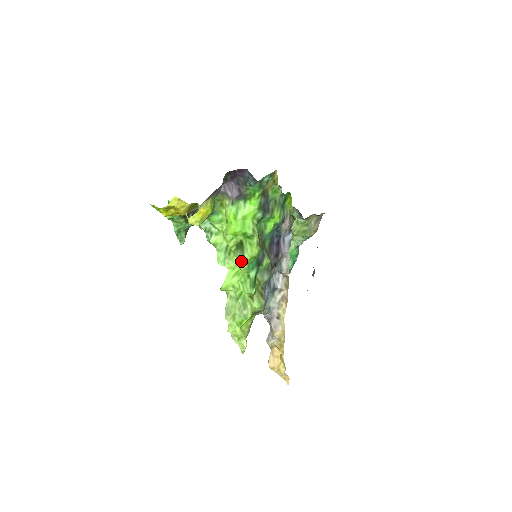
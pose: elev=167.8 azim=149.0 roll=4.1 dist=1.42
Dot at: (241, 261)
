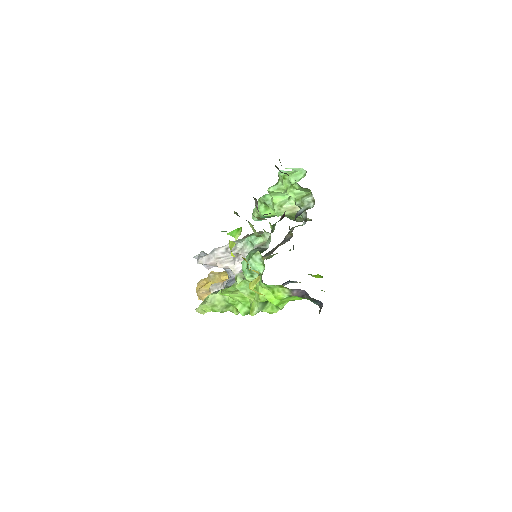
Dot at: (257, 312)
